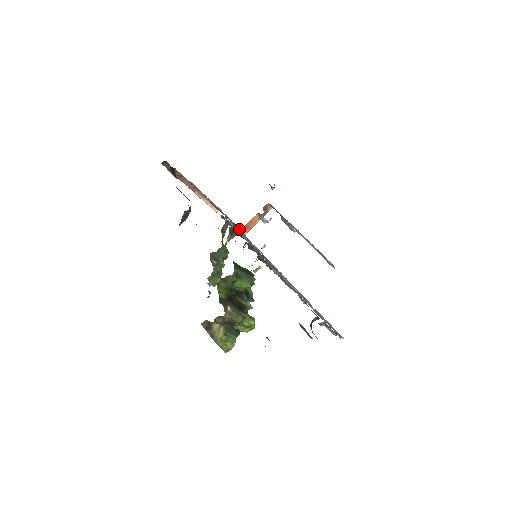
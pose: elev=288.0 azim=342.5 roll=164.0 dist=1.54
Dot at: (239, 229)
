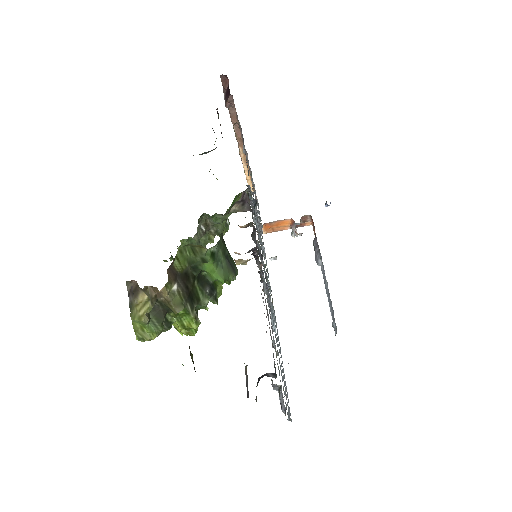
Dot at: (261, 223)
